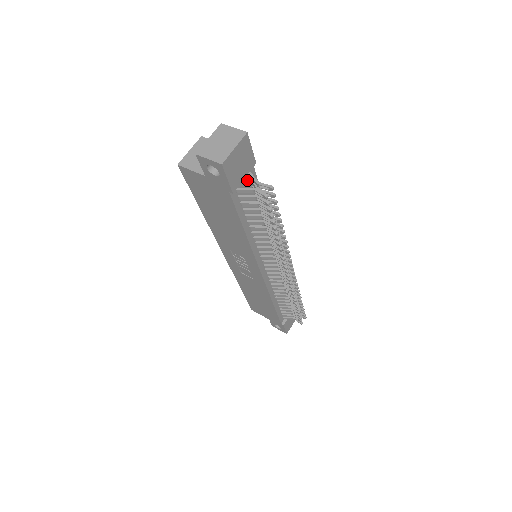
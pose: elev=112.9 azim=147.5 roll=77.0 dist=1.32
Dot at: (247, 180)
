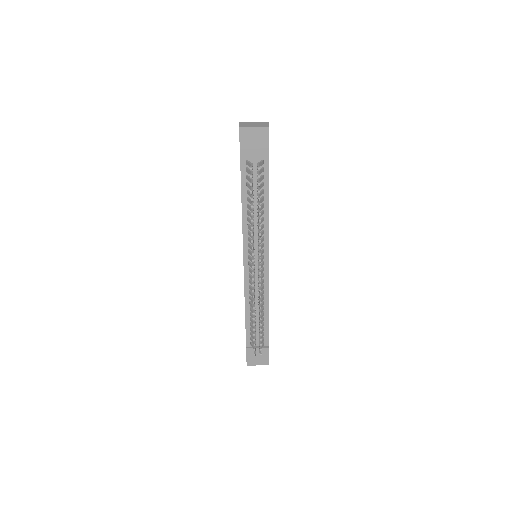
Dot at: occluded
